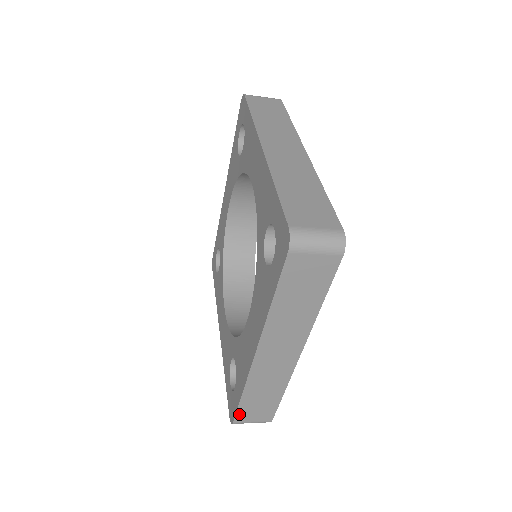
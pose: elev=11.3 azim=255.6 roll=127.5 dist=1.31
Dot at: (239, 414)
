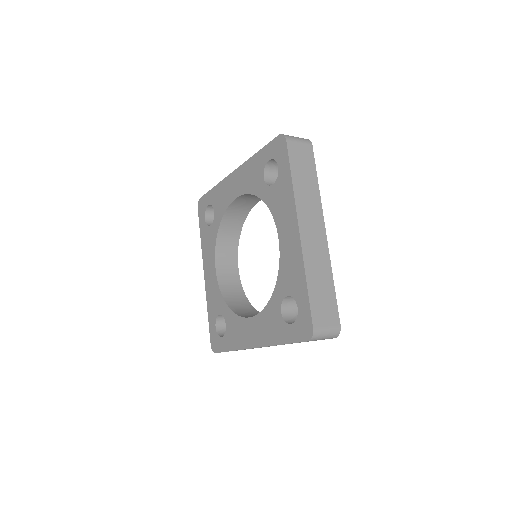
Dot at: occluded
